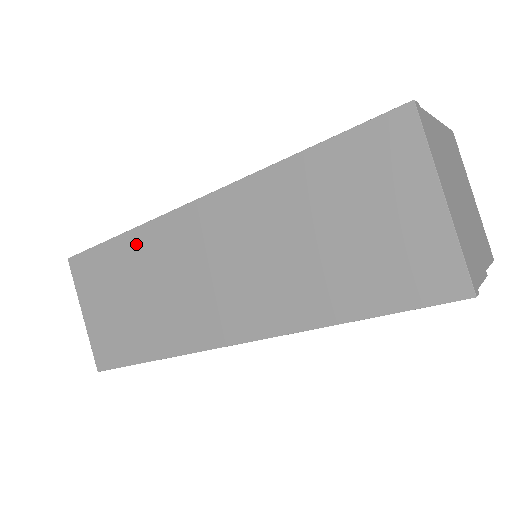
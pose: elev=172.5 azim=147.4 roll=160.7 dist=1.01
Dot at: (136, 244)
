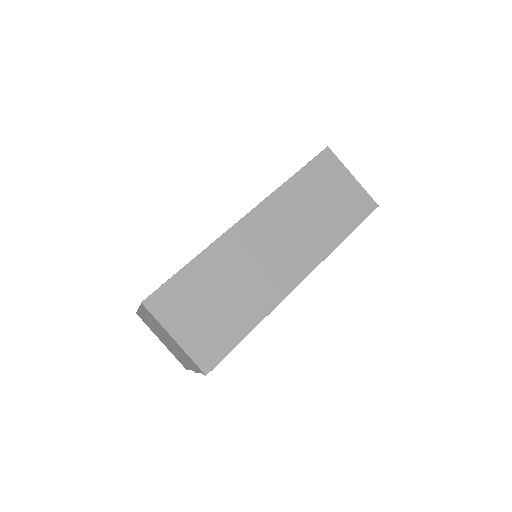
Dot at: (211, 258)
